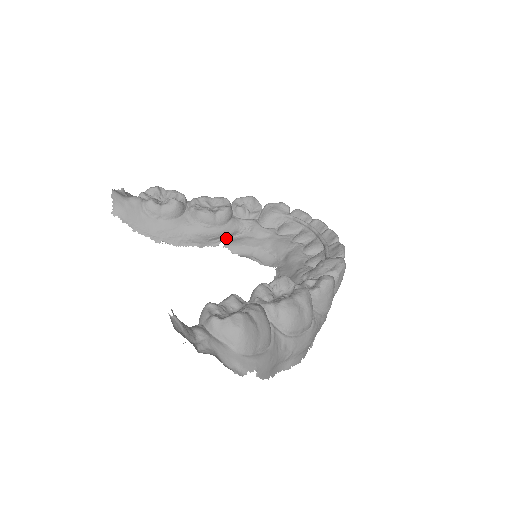
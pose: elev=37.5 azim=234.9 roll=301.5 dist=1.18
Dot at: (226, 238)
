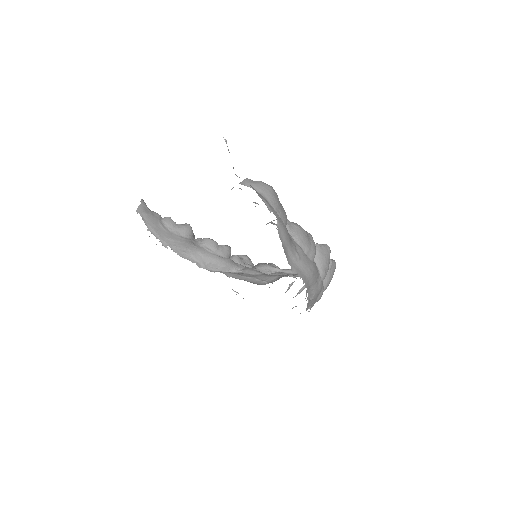
Dot at: (222, 270)
